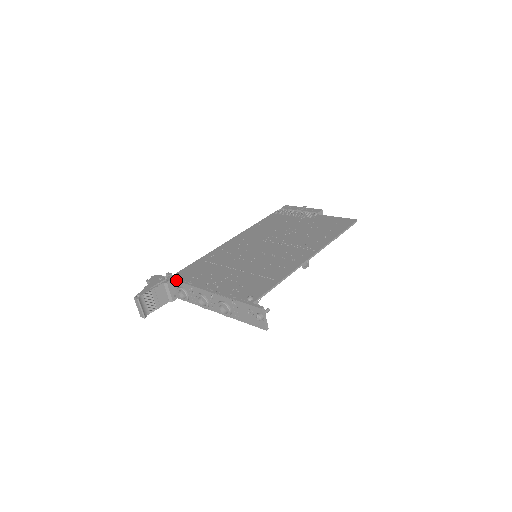
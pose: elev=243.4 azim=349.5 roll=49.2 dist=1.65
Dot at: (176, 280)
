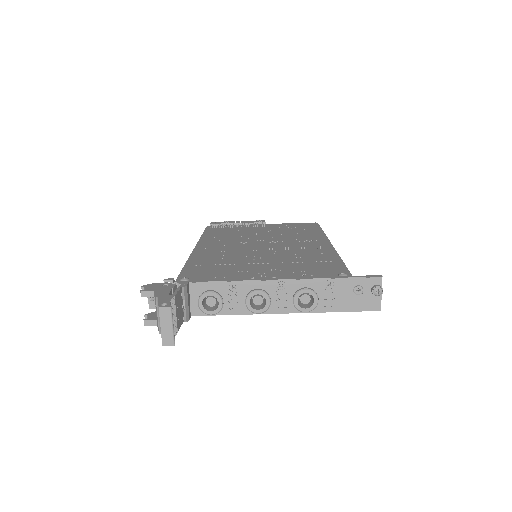
Dot at: (199, 281)
